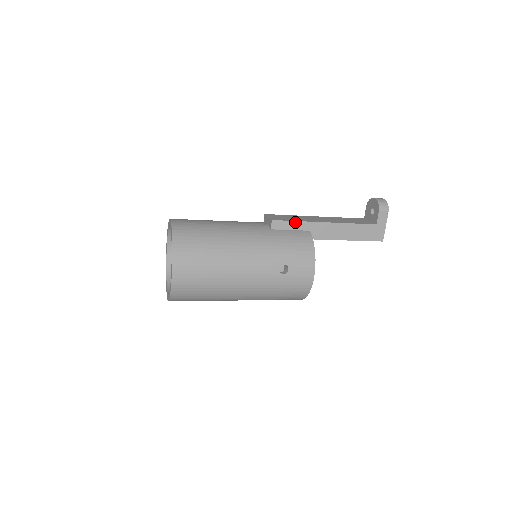
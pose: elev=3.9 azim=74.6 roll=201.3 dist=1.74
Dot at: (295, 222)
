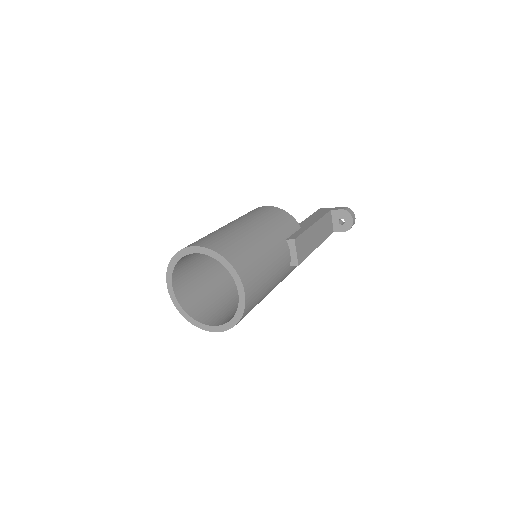
Dot at: (306, 257)
